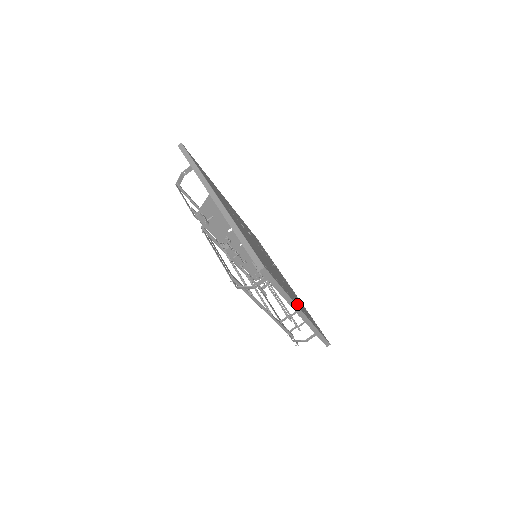
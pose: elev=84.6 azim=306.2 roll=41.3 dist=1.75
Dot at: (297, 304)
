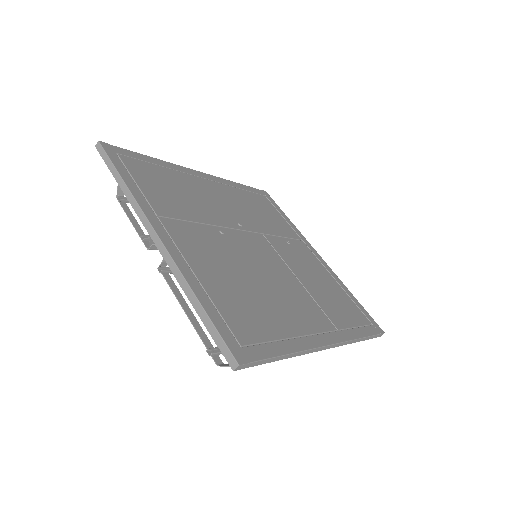
Dot at: (319, 335)
